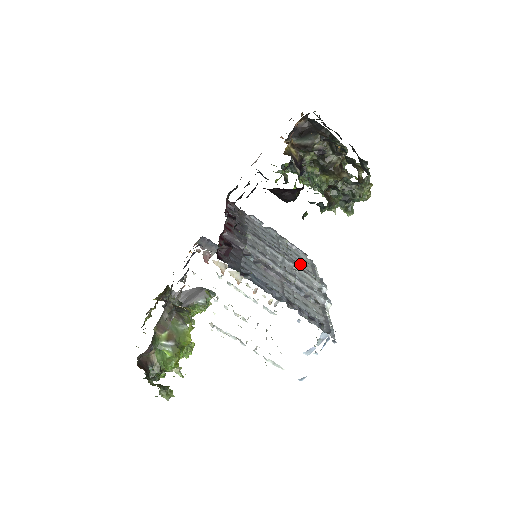
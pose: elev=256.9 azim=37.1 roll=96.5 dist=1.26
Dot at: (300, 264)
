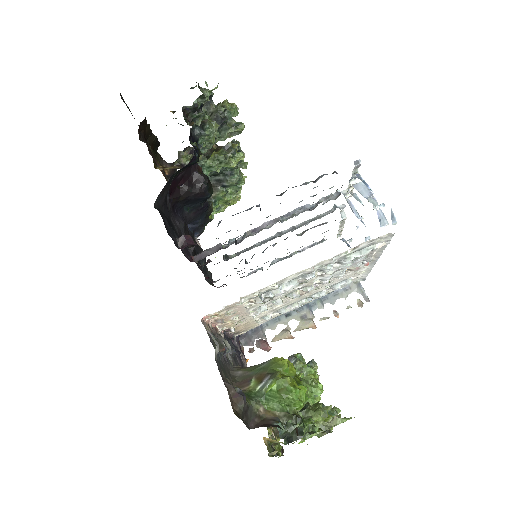
Dot at: occluded
